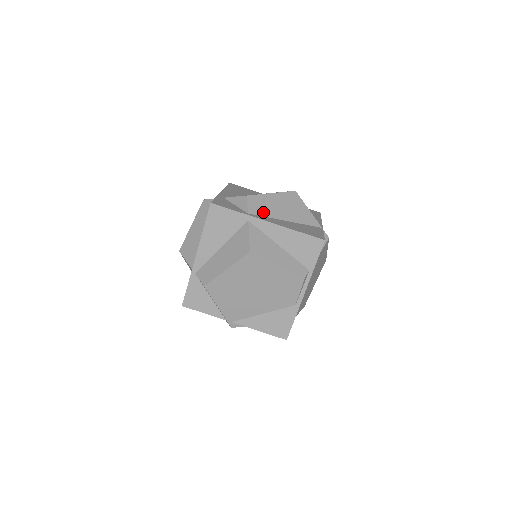
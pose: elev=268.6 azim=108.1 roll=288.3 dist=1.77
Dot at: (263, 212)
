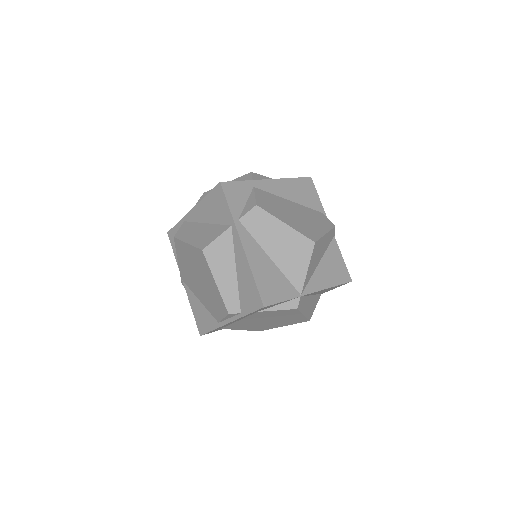
Dot at: (255, 231)
